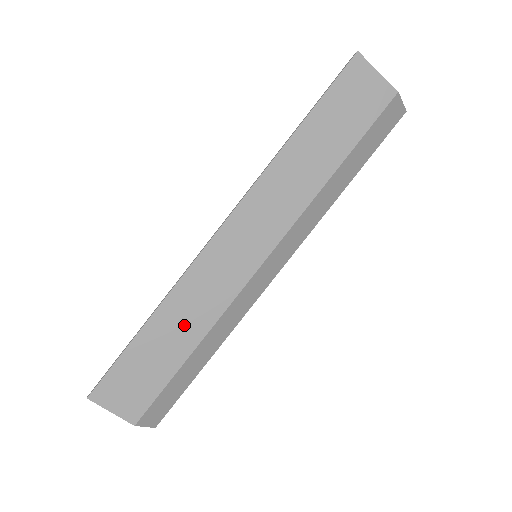
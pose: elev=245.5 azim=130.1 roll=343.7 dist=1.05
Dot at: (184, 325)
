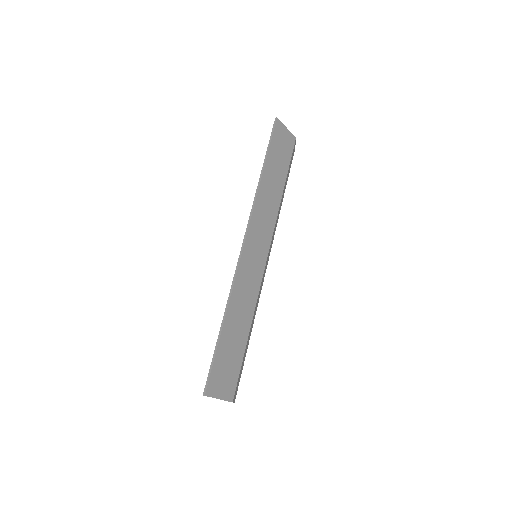
Dot at: (242, 315)
